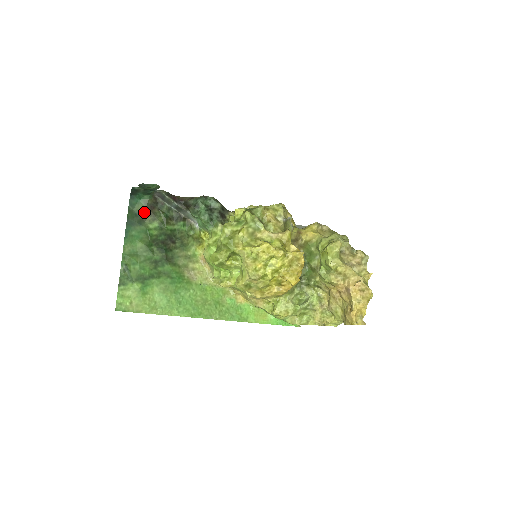
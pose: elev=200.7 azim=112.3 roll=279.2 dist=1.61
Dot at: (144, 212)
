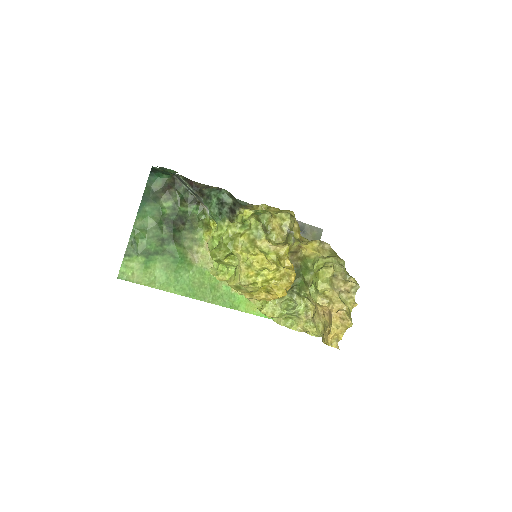
Dot at: (161, 190)
